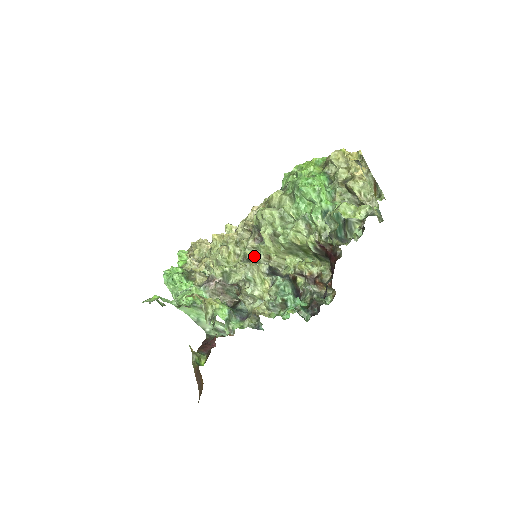
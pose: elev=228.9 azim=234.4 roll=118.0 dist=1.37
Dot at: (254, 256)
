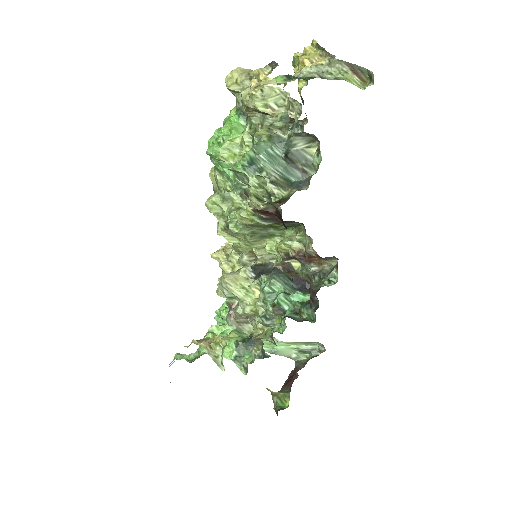
Dot at: (238, 261)
